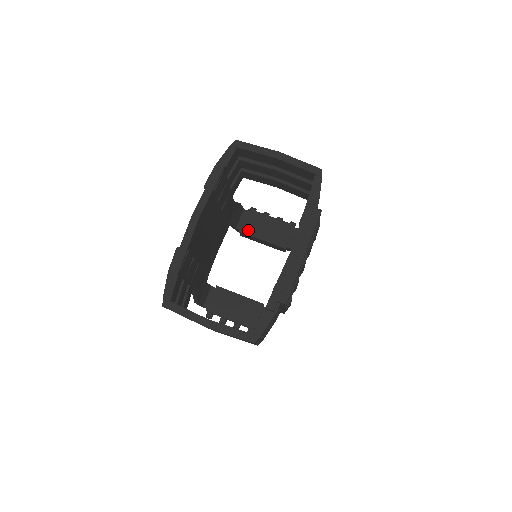
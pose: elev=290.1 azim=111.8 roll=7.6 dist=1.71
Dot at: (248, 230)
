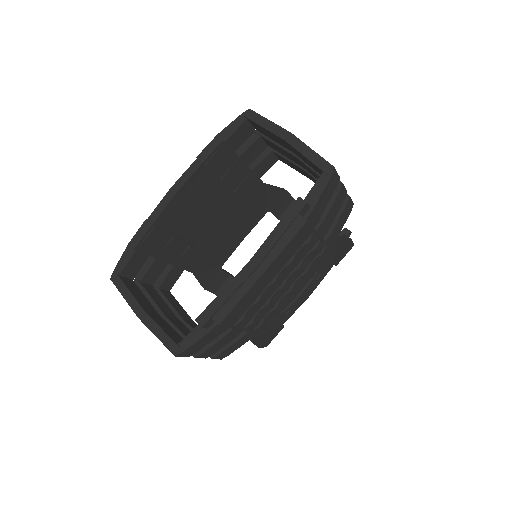
Dot at: occluded
